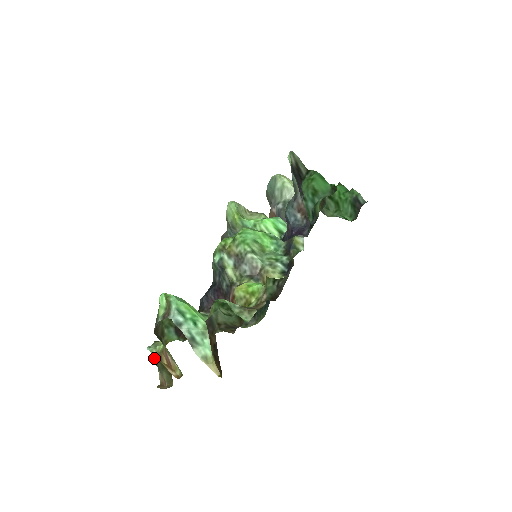
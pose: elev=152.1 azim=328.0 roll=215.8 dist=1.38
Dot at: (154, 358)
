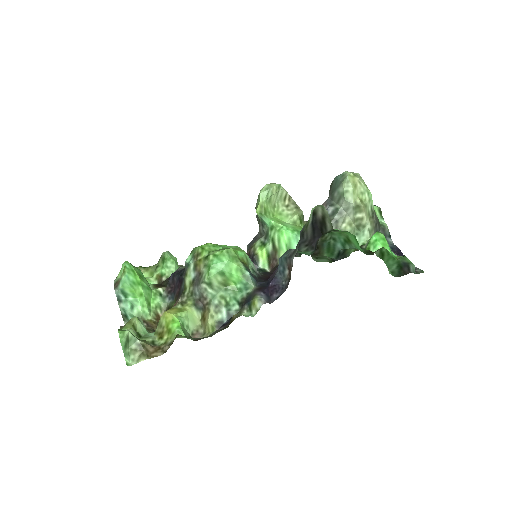
Dot at: occluded
